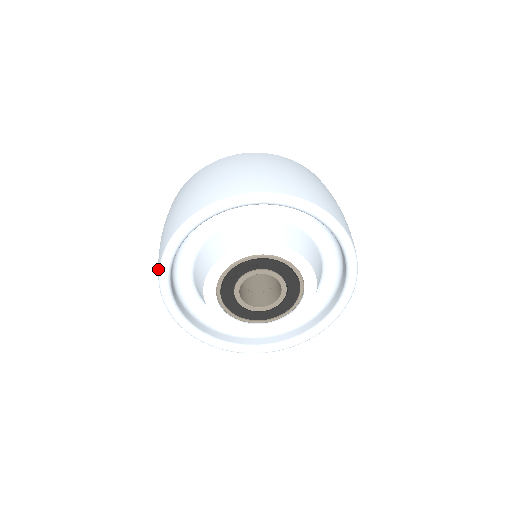
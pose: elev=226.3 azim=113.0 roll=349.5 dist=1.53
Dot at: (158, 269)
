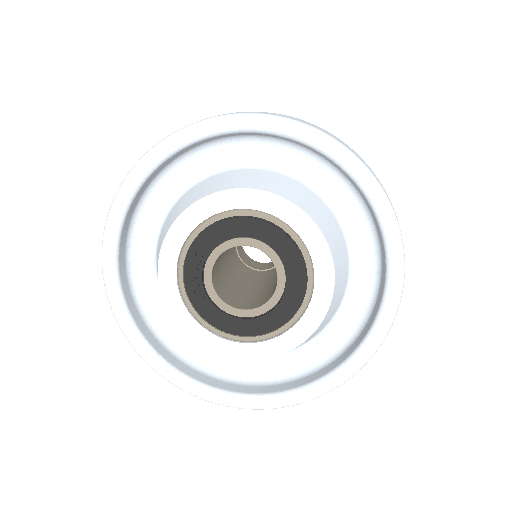
Dot at: occluded
